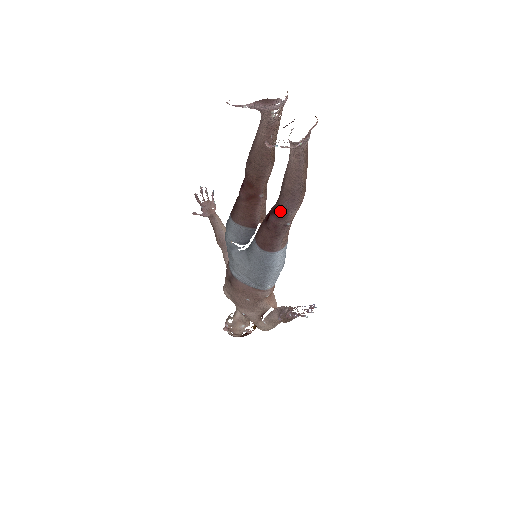
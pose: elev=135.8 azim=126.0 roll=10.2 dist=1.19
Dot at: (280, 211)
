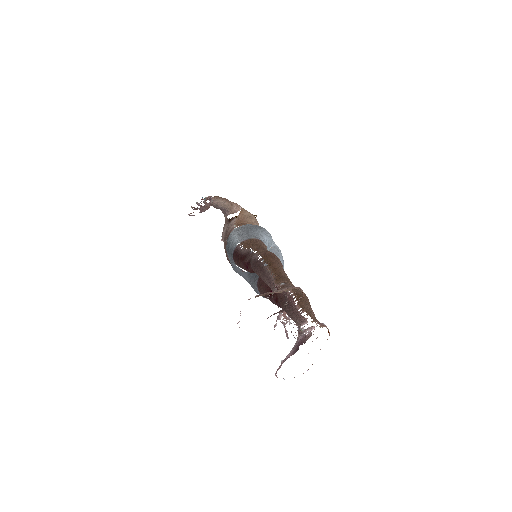
Dot at: (283, 309)
